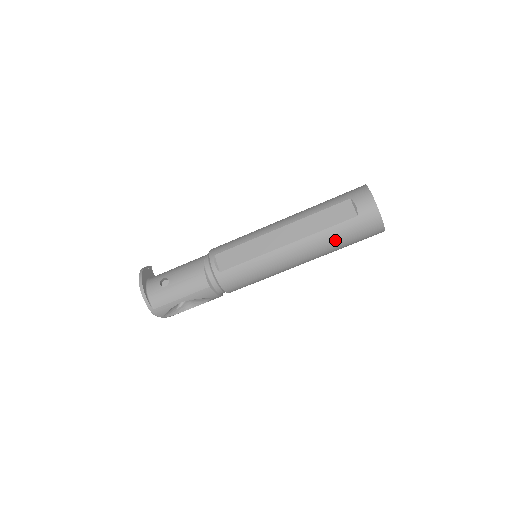
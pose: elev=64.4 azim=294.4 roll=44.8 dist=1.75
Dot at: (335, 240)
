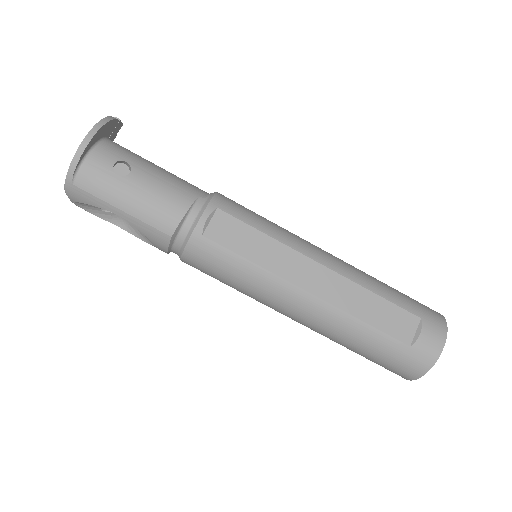
Dot at: (359, 342)
